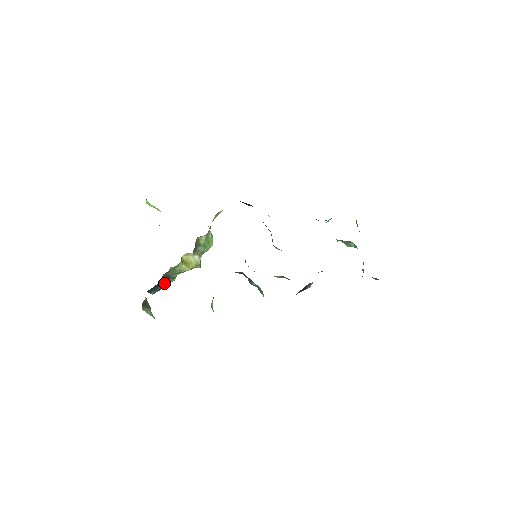
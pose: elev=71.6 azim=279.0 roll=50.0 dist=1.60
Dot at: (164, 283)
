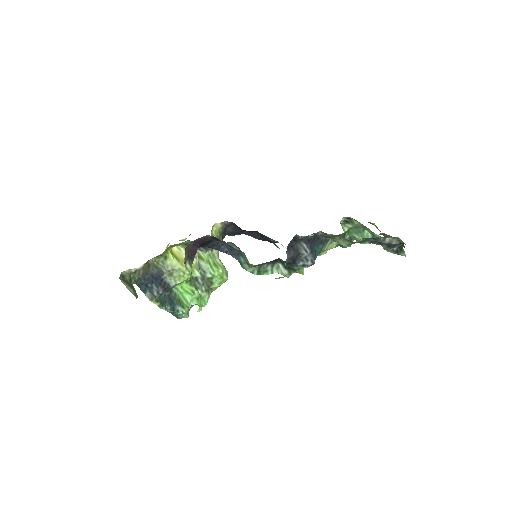
Dot at: (169, 303)
